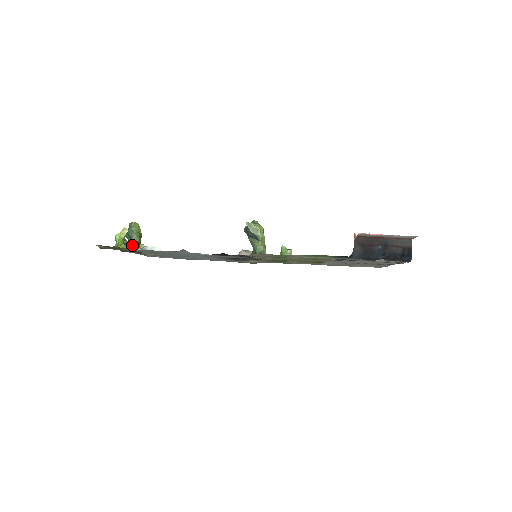
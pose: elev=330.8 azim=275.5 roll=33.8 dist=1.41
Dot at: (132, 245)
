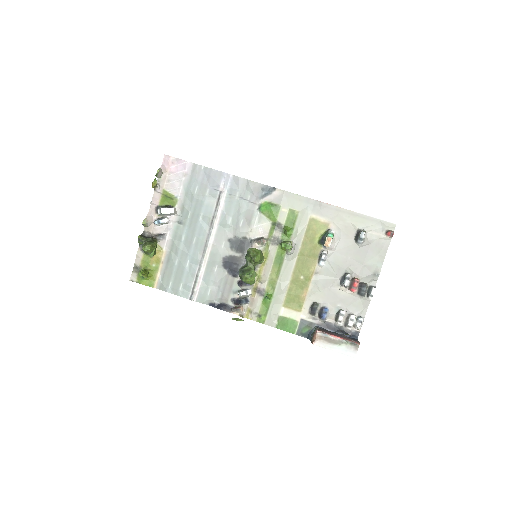
Dot at: occluded
